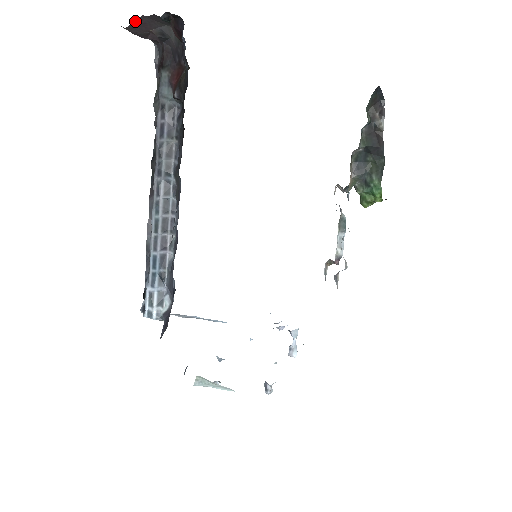
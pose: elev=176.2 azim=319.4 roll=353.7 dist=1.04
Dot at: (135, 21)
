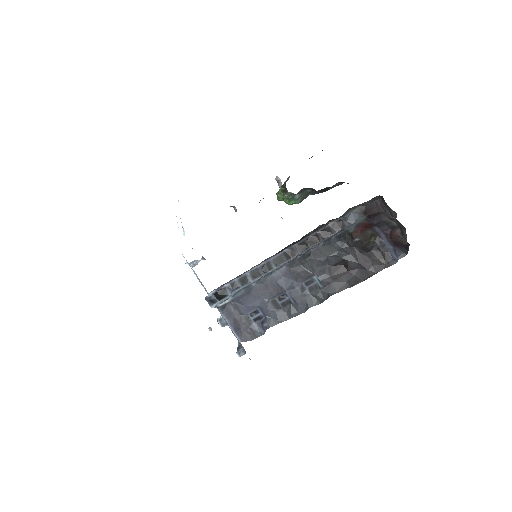
Dot at: (402, 225)
